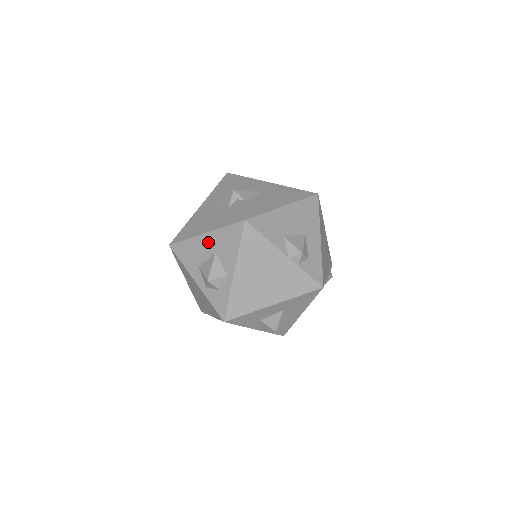
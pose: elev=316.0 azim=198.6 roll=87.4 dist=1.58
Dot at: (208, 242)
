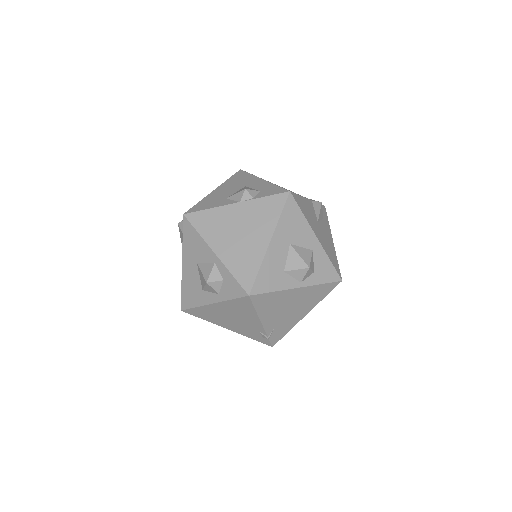
Dot at: (188, 265)
